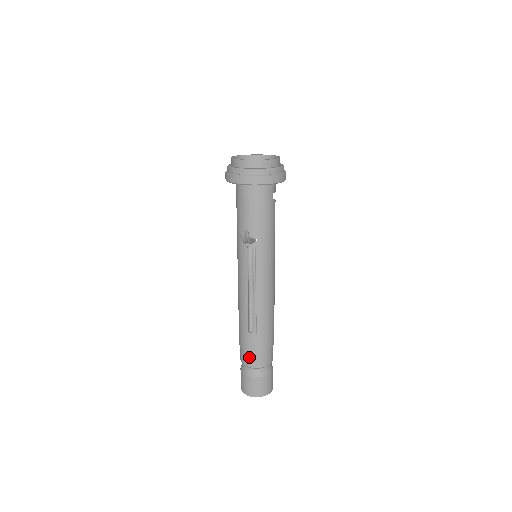
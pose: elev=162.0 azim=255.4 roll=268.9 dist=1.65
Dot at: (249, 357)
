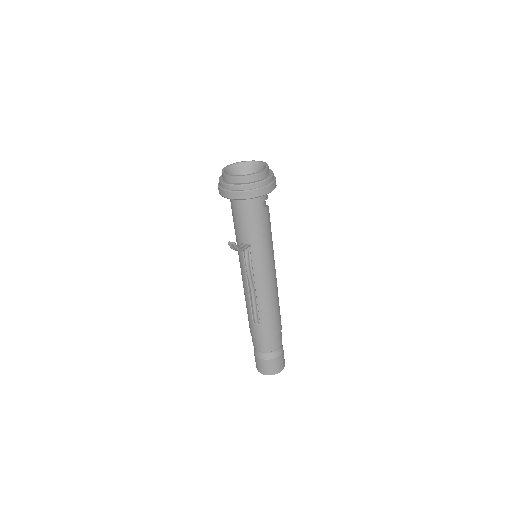
Dot at: (257, 342)
